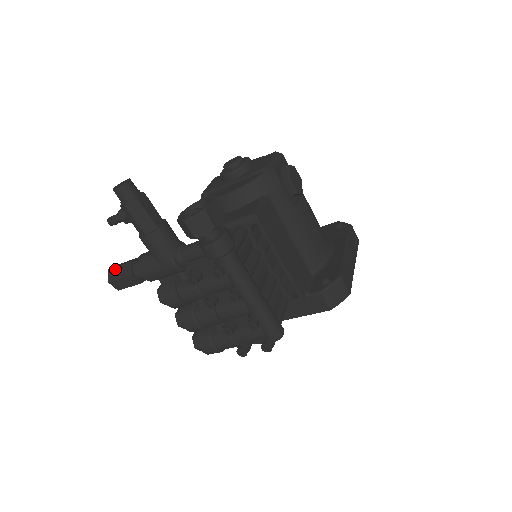
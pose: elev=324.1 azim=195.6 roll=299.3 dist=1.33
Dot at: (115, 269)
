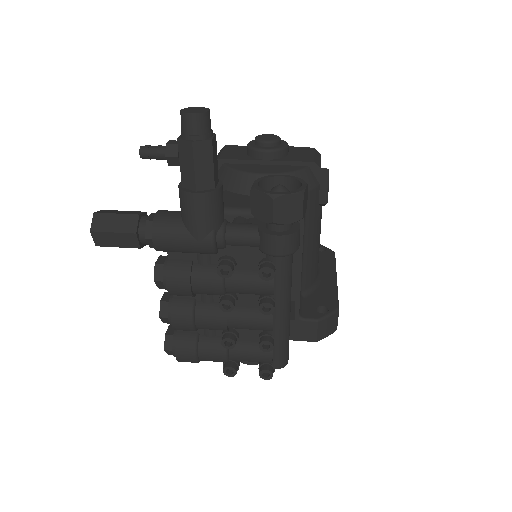
Dot at: (107, 216)
